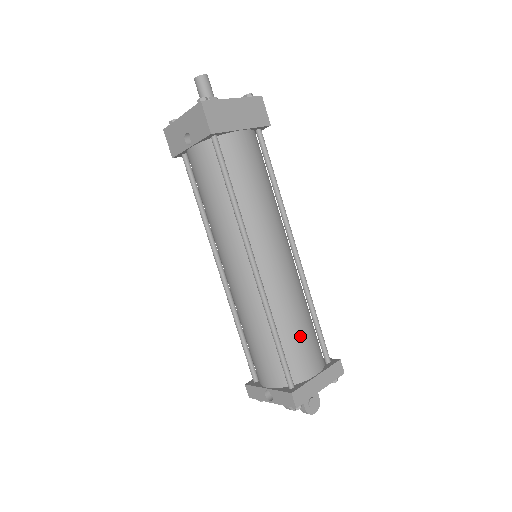
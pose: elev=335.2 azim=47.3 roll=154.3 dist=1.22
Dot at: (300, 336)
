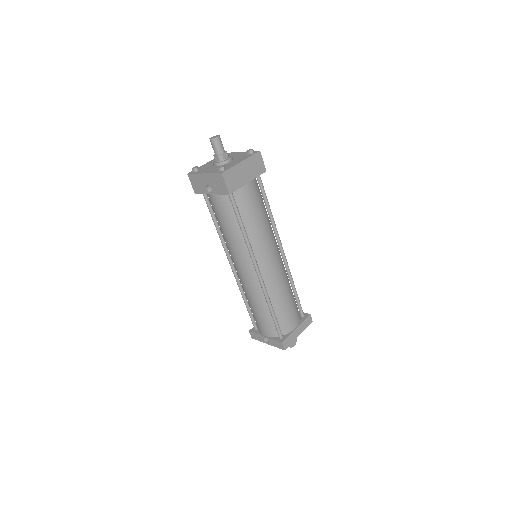
Dot at: (286, 308)
